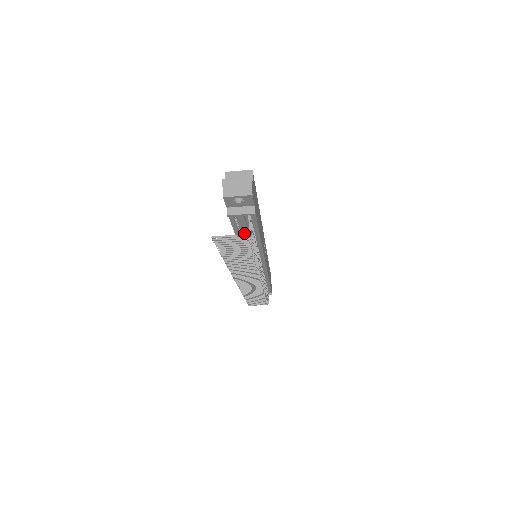
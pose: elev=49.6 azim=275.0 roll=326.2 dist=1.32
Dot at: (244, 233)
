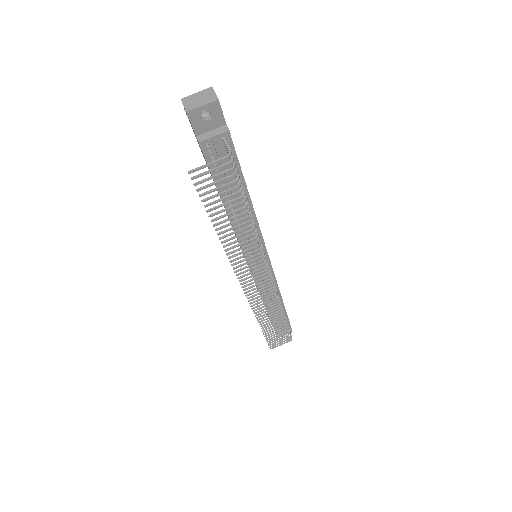
Dot at: occluded
